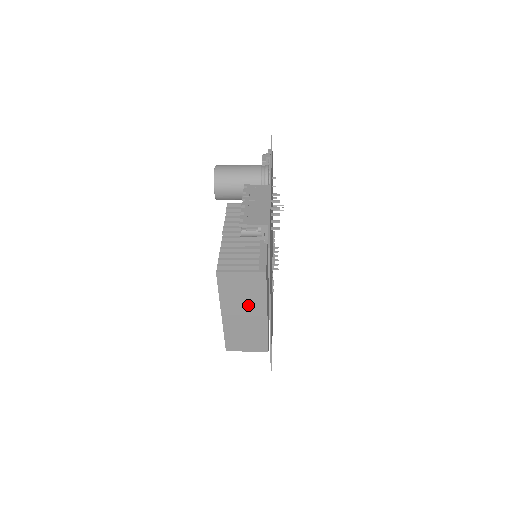
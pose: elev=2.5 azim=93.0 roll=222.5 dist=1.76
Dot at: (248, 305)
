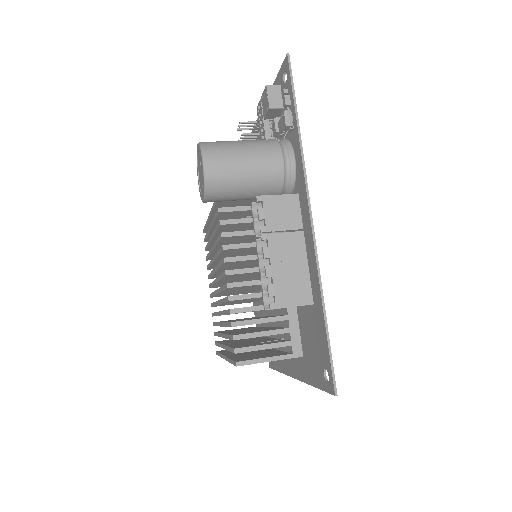
Dot at: occluded
